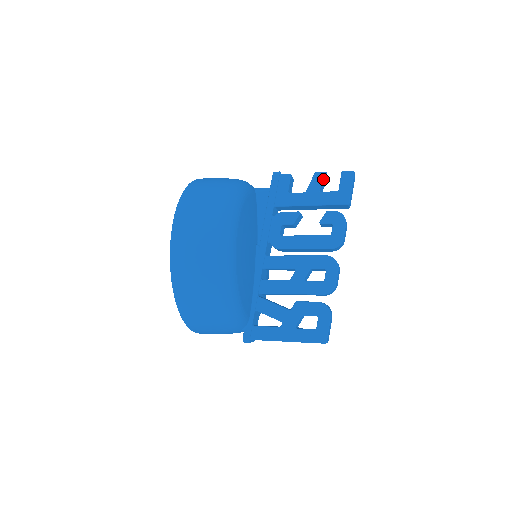
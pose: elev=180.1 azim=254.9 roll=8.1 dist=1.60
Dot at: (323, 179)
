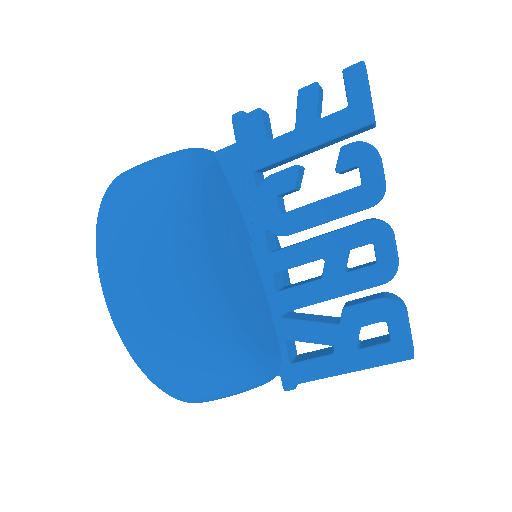
Dot at: (315, 96)
